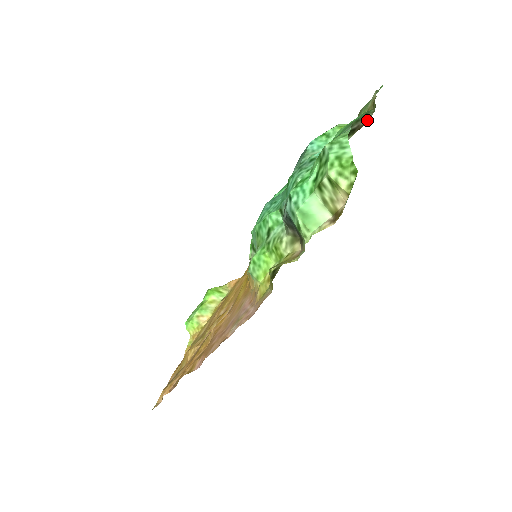
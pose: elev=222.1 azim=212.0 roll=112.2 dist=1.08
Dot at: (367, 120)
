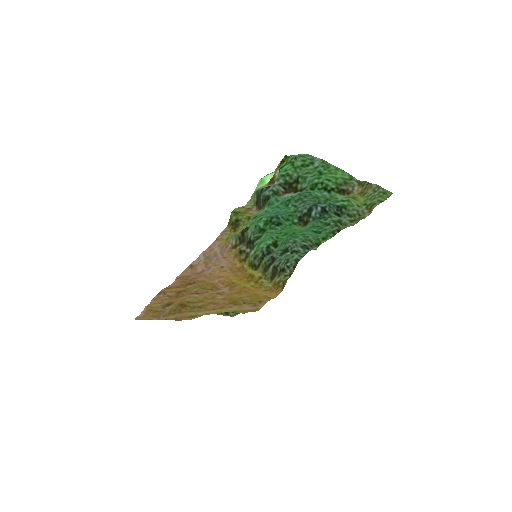
Dot at: (355, 189)
